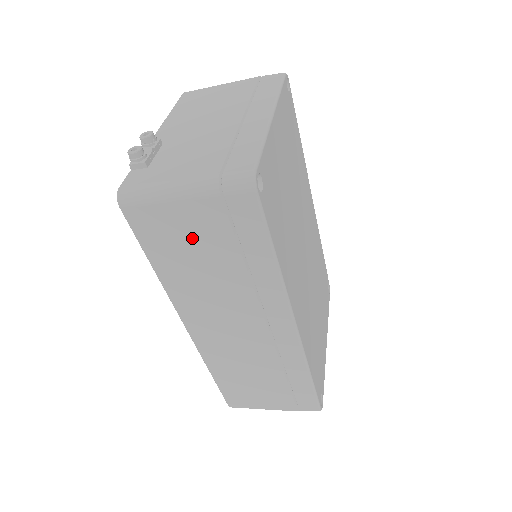
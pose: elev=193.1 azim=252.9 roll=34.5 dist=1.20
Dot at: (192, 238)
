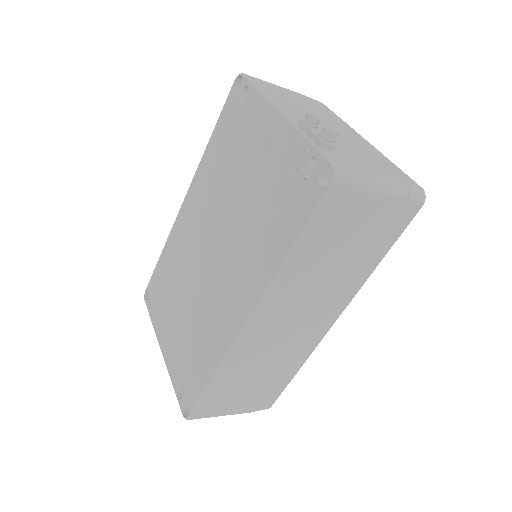
Dot at: (353, 230)
